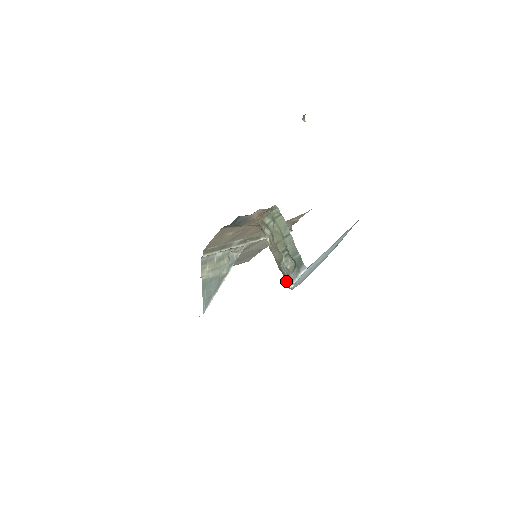
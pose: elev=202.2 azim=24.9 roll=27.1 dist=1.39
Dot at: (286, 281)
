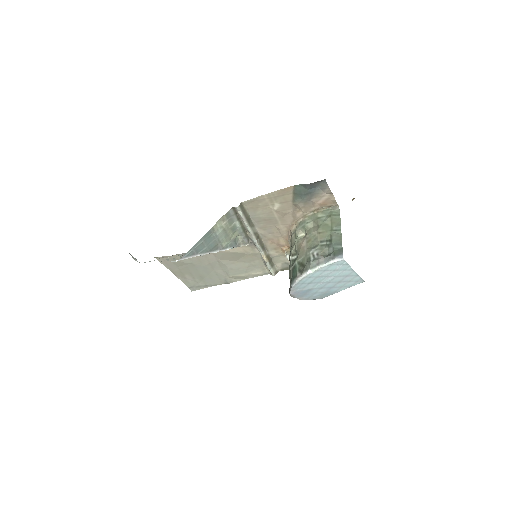
Dot at: (297, 272)
